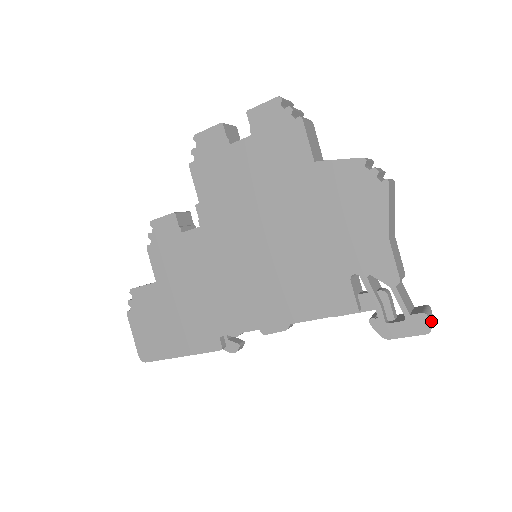
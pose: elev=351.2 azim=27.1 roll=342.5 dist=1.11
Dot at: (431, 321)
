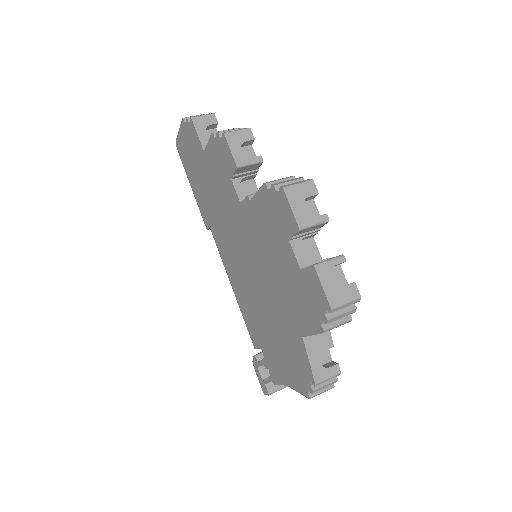
Dot at: occluded
